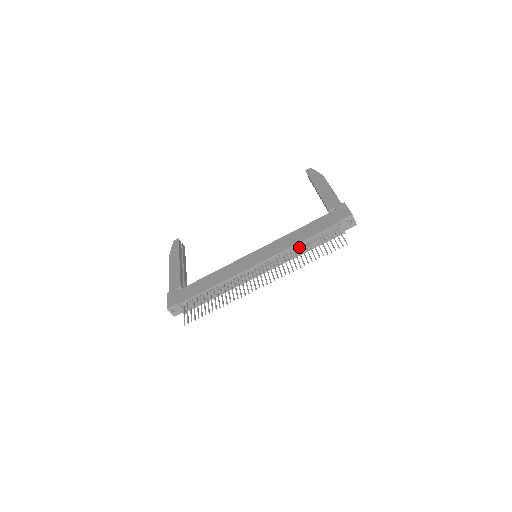
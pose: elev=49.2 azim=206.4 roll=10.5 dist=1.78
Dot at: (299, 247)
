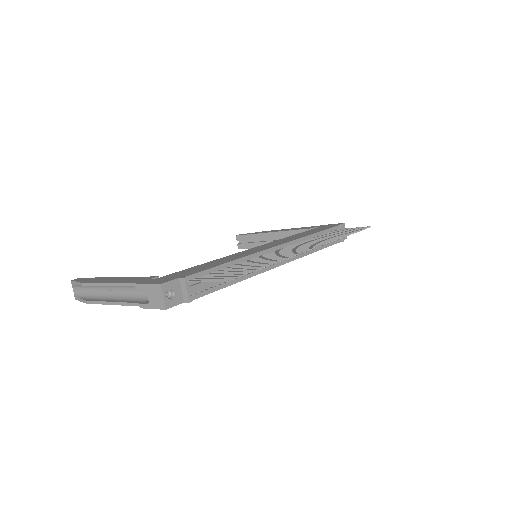
Dot at: occluded
